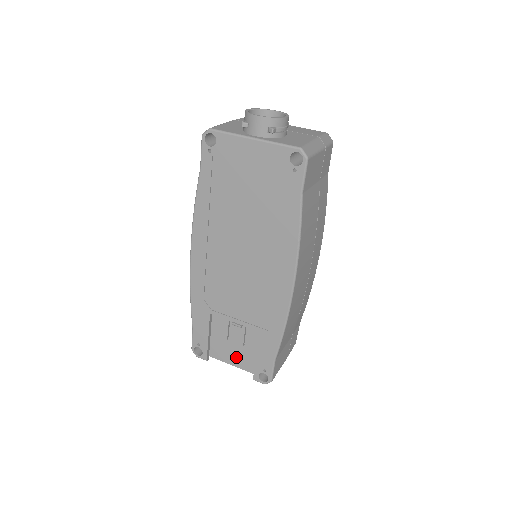
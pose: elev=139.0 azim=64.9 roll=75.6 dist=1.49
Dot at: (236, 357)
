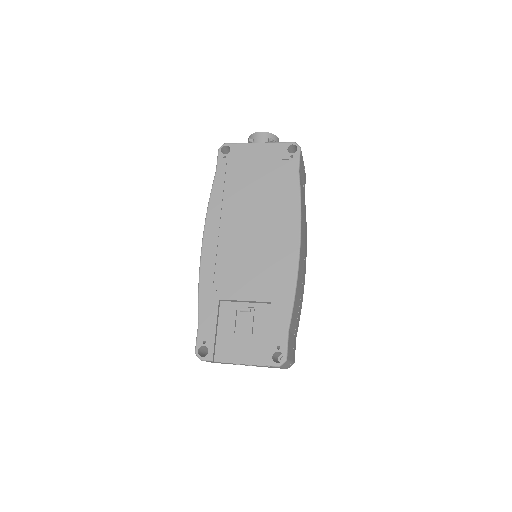
Dot at: (244, 351)
